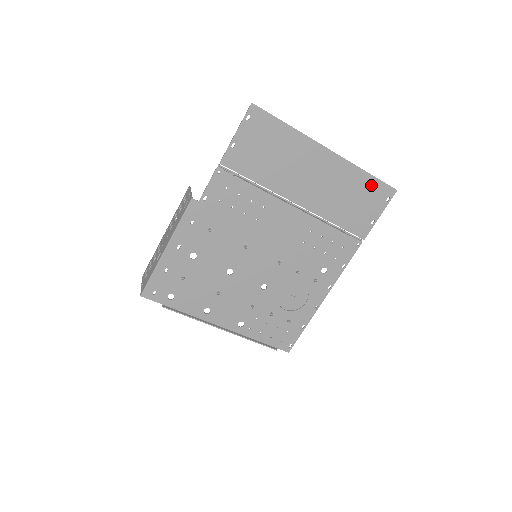
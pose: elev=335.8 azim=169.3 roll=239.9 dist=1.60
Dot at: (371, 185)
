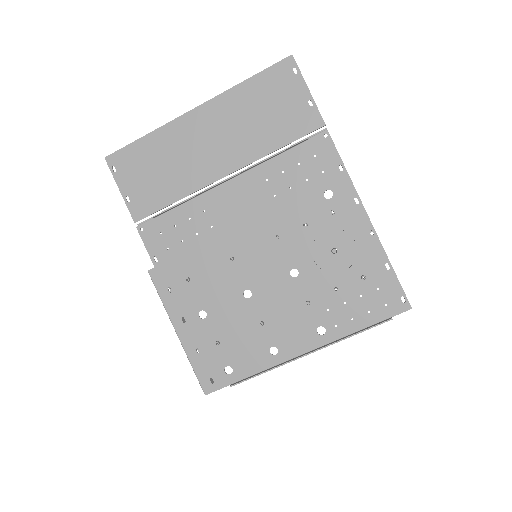
Dot at: (264, 83)
